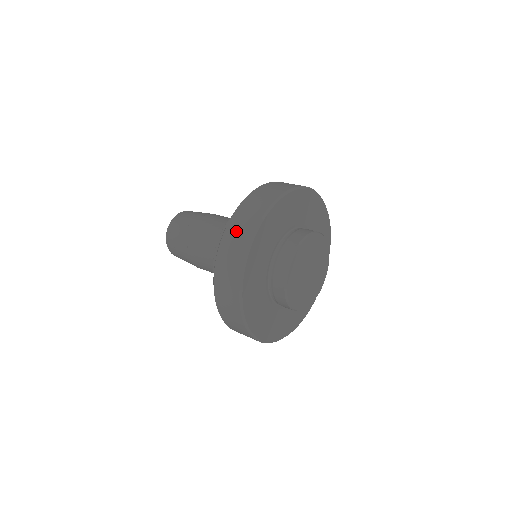
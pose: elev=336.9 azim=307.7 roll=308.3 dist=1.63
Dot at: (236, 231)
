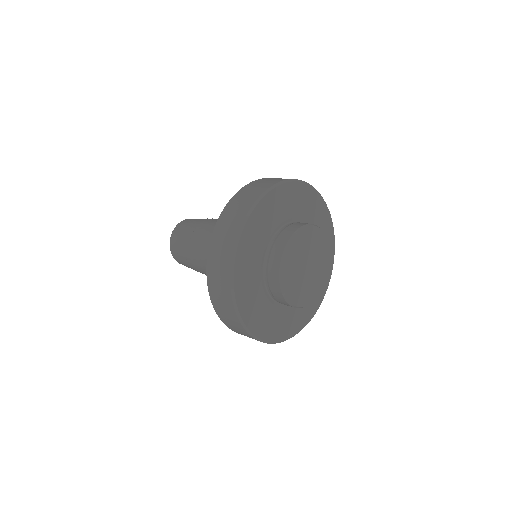
Dot at: (216, 274)
